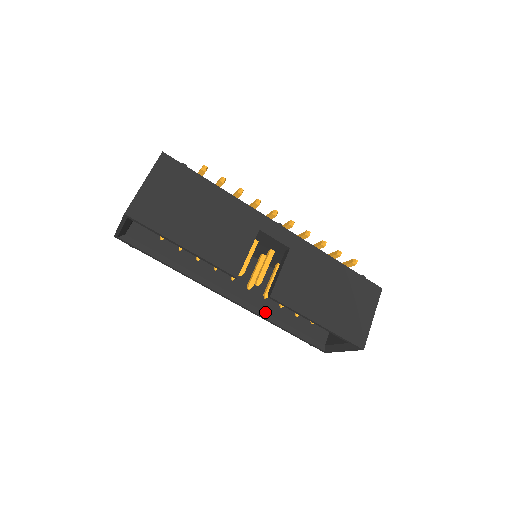
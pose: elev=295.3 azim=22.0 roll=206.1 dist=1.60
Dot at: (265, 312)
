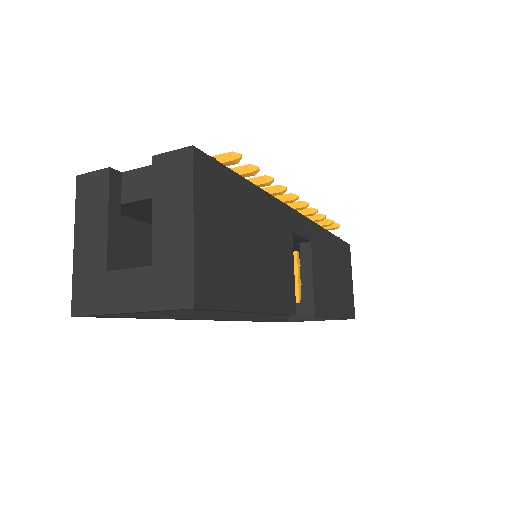
Dot at: (252, 315)
